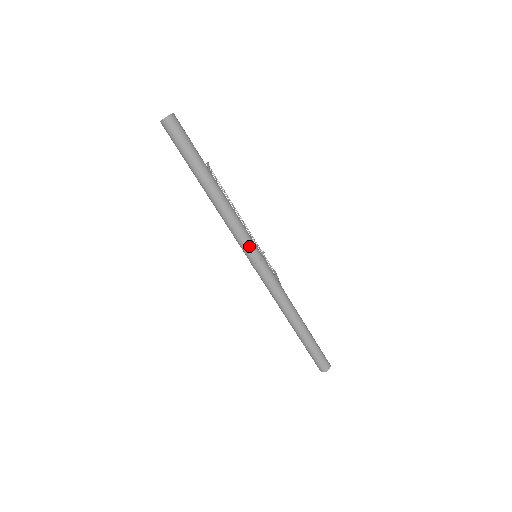
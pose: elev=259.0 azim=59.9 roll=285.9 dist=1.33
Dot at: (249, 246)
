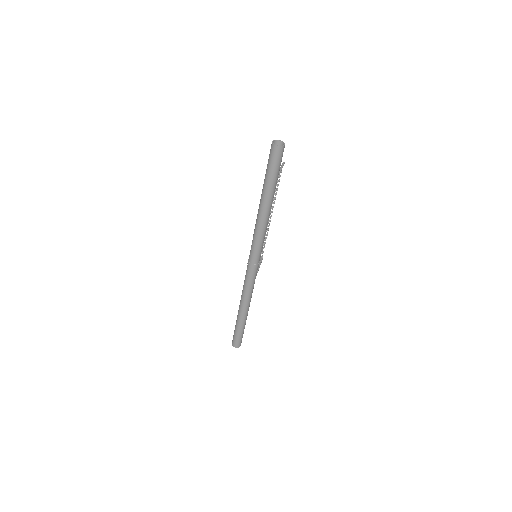
Dot at: (256, 252)
